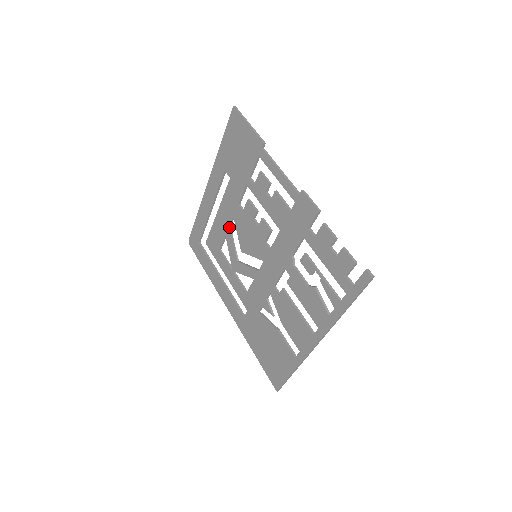
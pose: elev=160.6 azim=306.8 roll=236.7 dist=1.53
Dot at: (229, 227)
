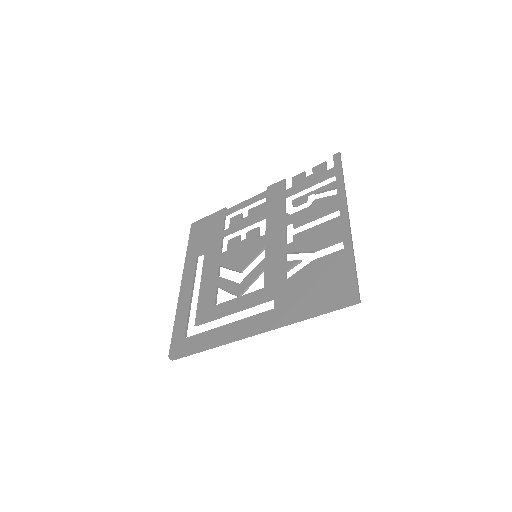
Dot at: (218, 276)
